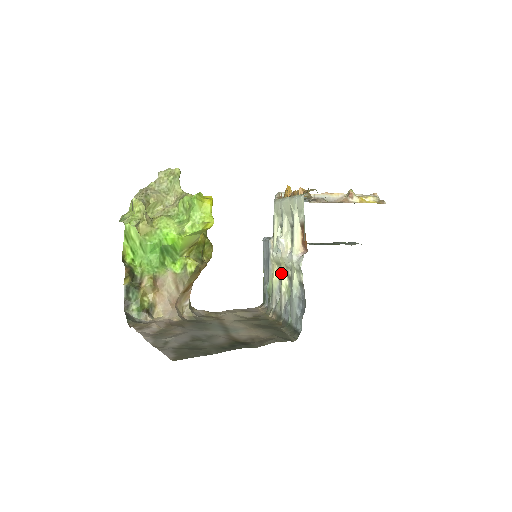
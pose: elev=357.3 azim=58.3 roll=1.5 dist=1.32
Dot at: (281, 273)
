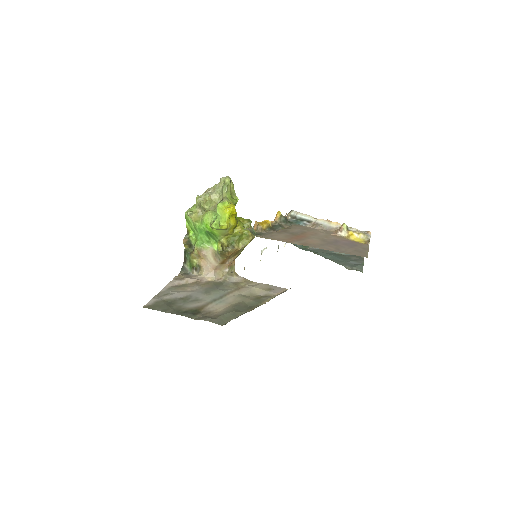
Dot at: occluded
